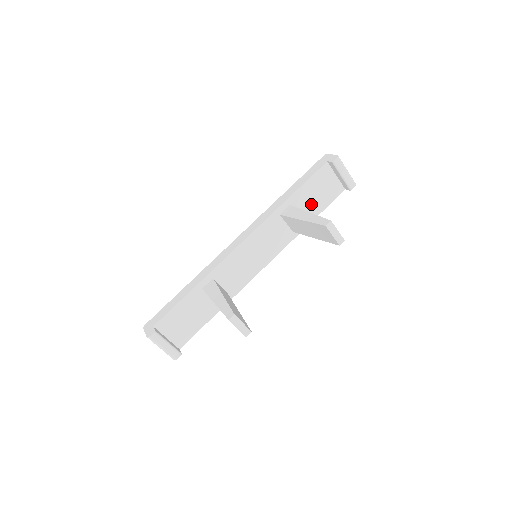
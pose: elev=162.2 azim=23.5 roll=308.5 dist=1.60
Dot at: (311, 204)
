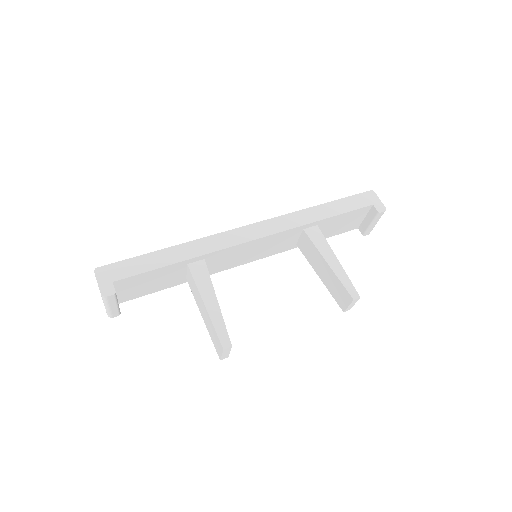
Dot at: (329, 230)
